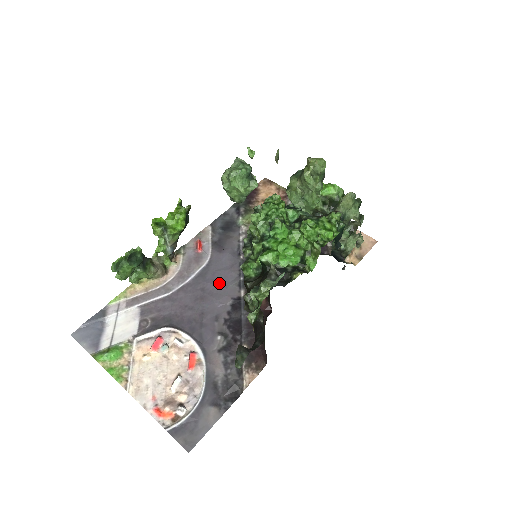
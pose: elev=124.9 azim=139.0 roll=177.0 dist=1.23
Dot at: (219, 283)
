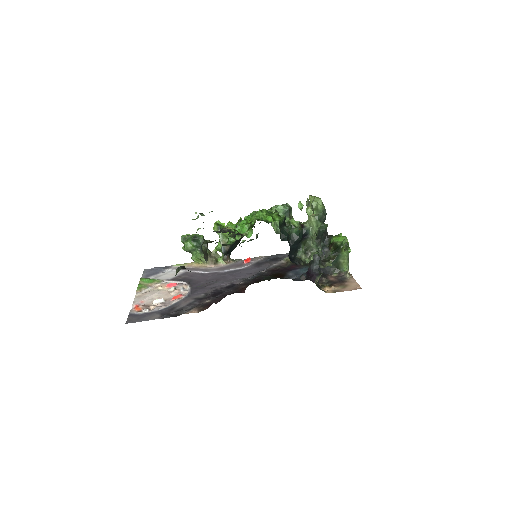
Dot at: (235, 277)
